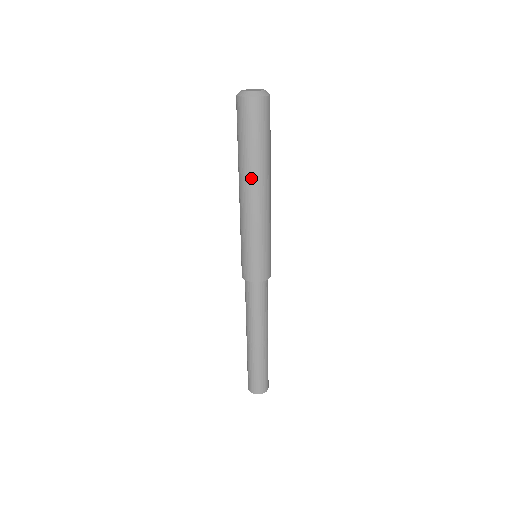
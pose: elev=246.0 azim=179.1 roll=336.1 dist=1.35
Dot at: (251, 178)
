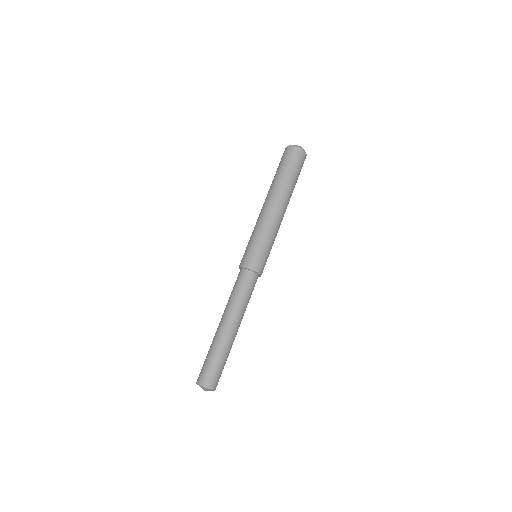
Dot at: (272, 192)
